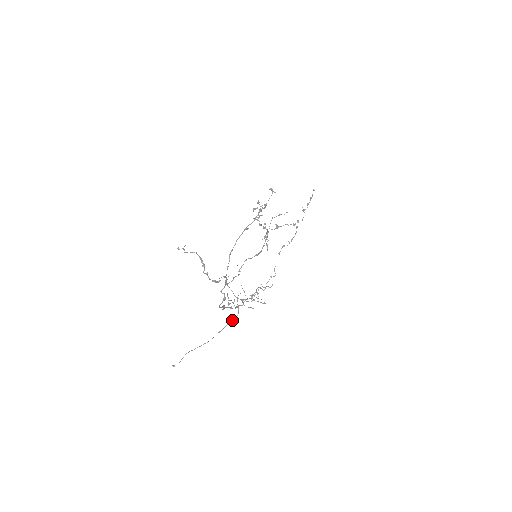
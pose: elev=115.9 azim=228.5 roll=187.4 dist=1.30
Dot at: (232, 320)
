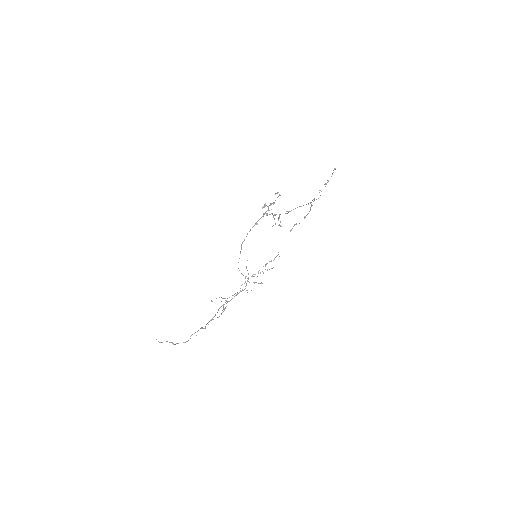
Dot at: occluded
